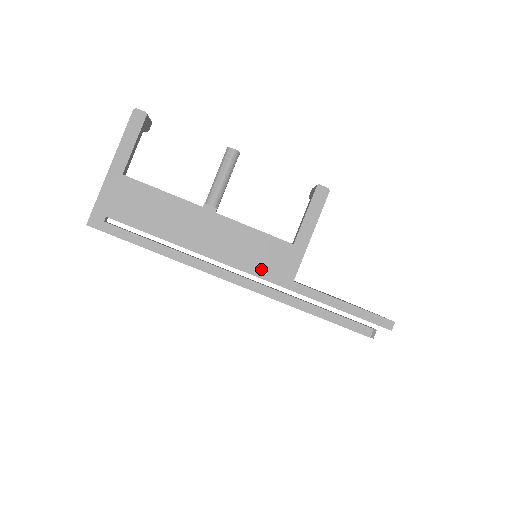
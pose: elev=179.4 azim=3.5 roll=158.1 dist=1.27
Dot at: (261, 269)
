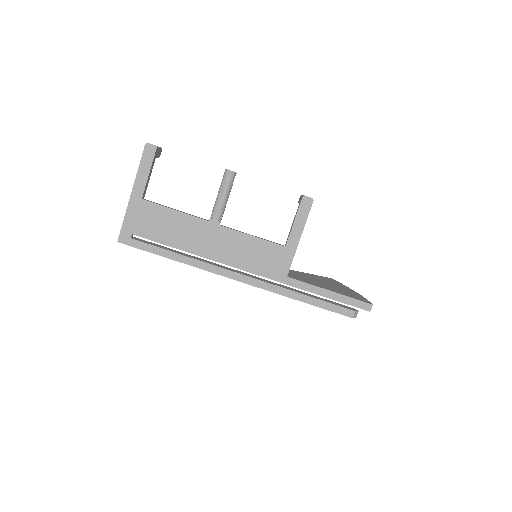
Dot at: (260, 268)
